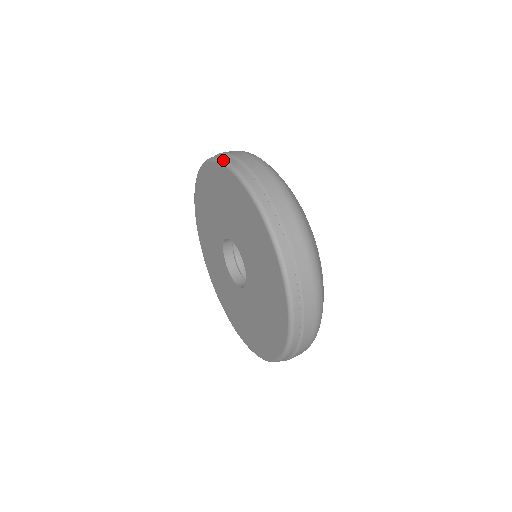
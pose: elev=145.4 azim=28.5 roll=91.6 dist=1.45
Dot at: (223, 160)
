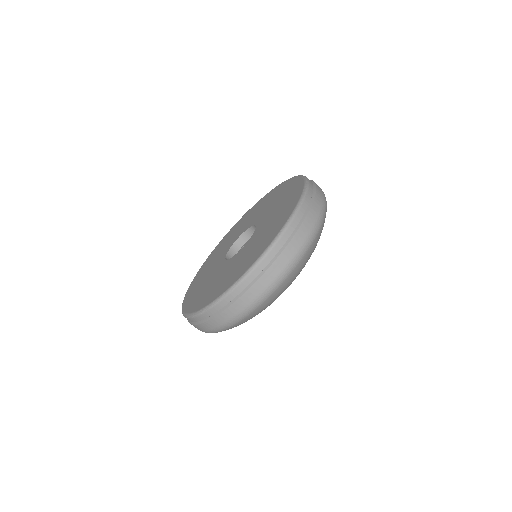
Dot at: (303, 200)
